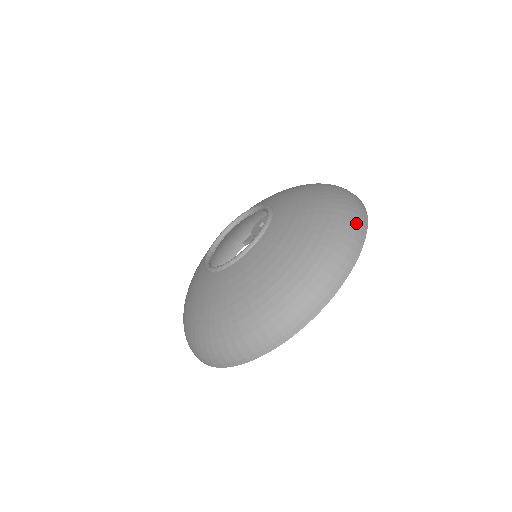
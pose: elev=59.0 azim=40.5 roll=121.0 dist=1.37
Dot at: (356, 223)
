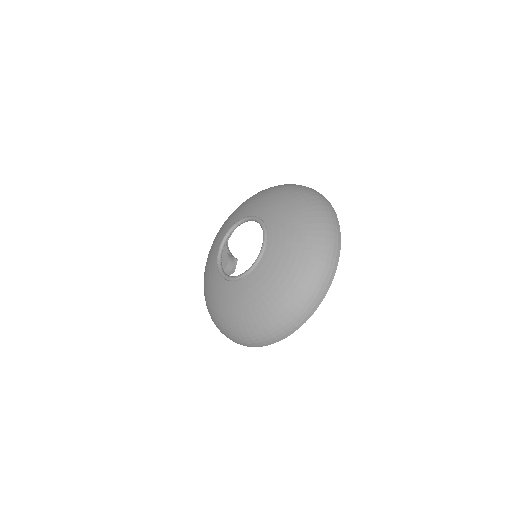
Dot at: (290, 324)
